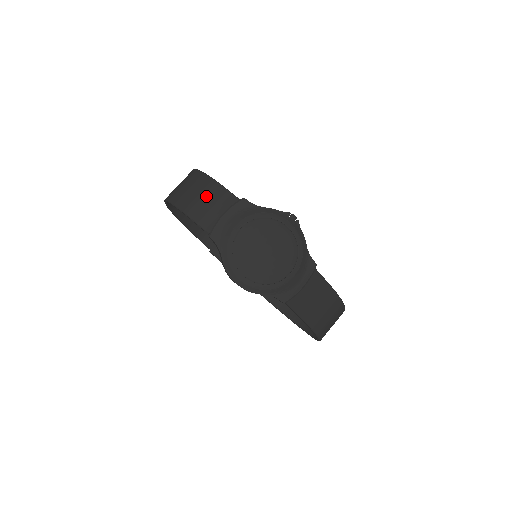
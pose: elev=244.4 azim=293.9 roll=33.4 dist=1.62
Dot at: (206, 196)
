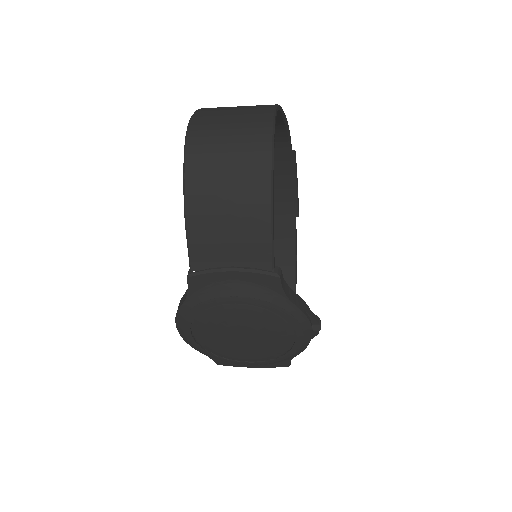
Dot at: (236, 220)
